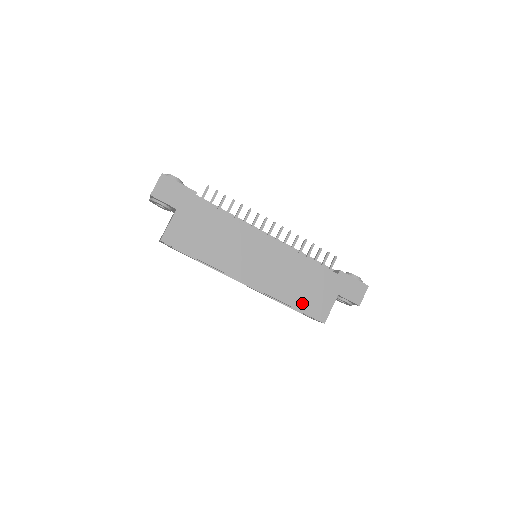
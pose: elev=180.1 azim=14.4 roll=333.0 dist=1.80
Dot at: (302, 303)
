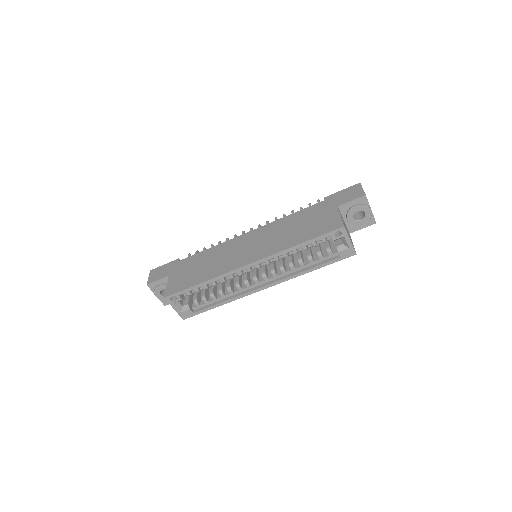
Dot at: (309, 234)
